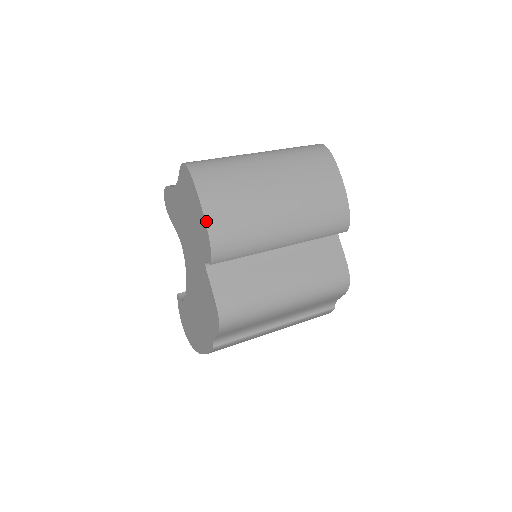
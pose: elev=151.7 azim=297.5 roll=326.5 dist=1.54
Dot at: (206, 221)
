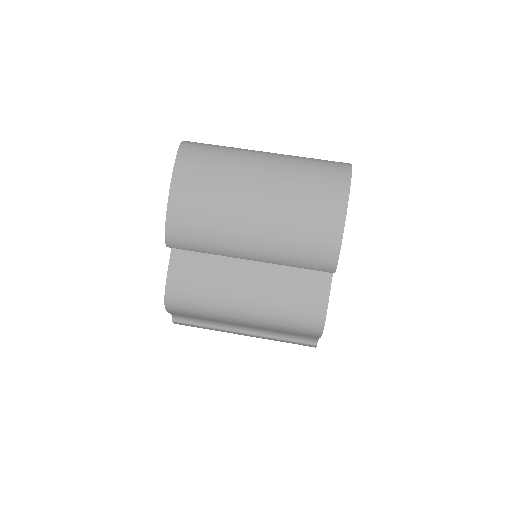
Dot at: (168, 205)
